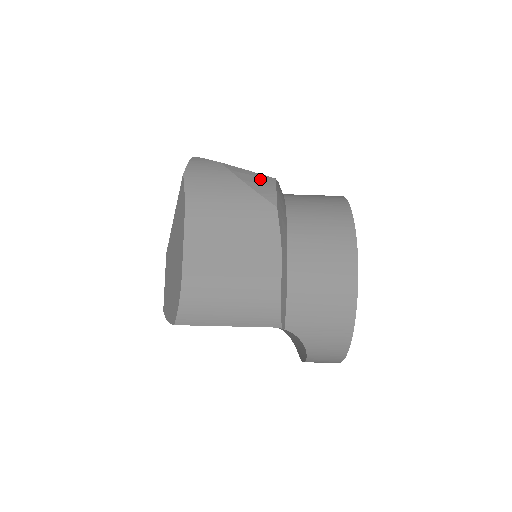
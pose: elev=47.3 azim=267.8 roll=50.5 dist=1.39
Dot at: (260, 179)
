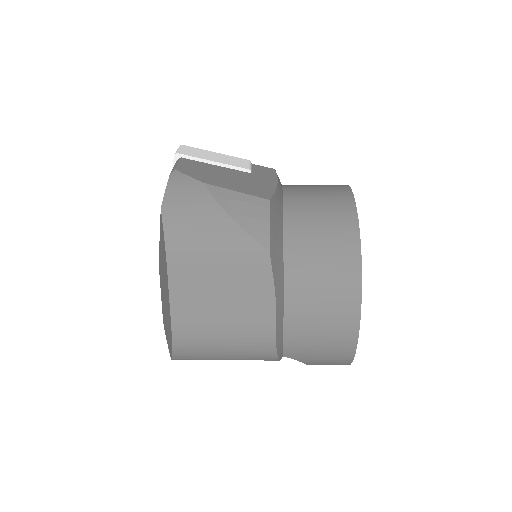
Dot at: (251, 207)
